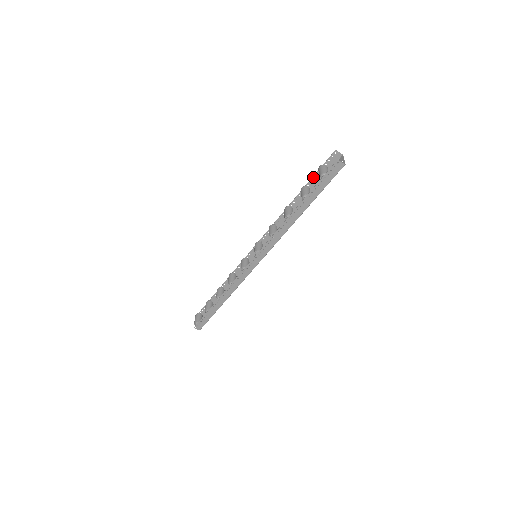
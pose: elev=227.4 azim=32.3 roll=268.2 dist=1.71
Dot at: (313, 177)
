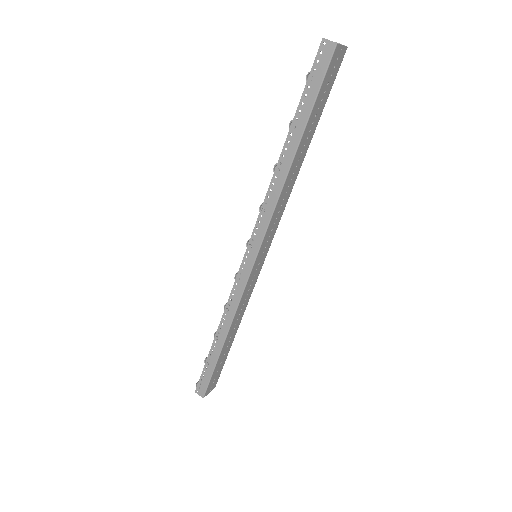
Dot at: occluded
